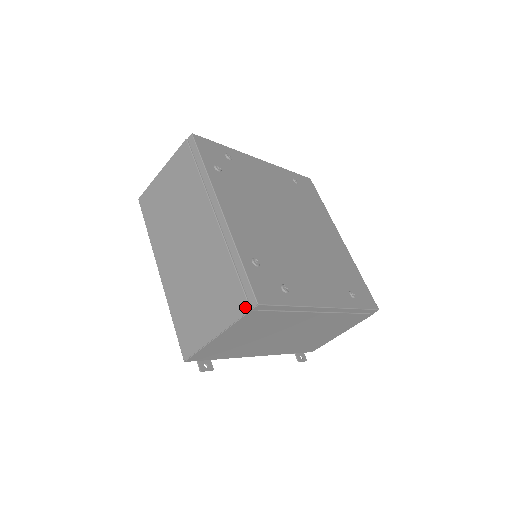
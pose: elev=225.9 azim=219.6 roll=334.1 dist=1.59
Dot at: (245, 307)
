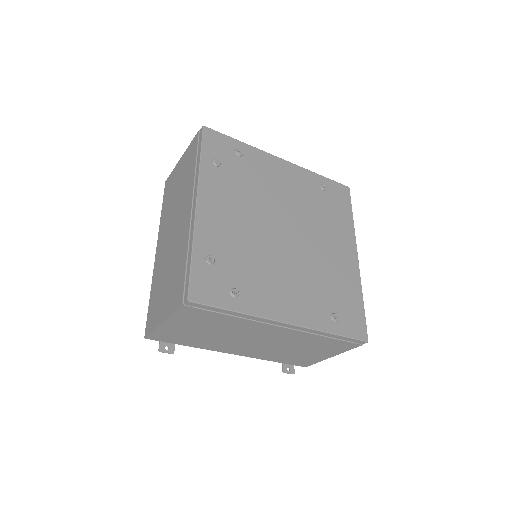
Dot at: (181, 300)
